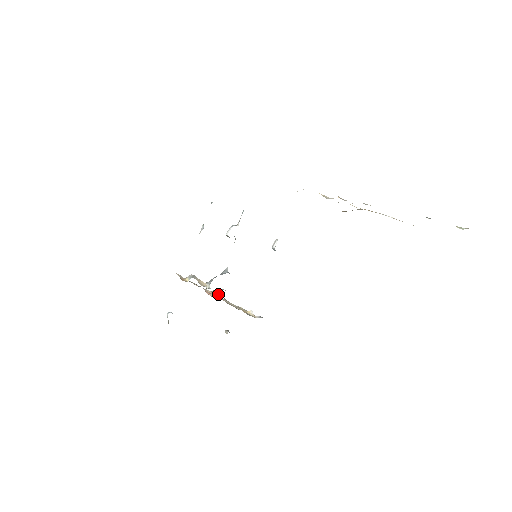
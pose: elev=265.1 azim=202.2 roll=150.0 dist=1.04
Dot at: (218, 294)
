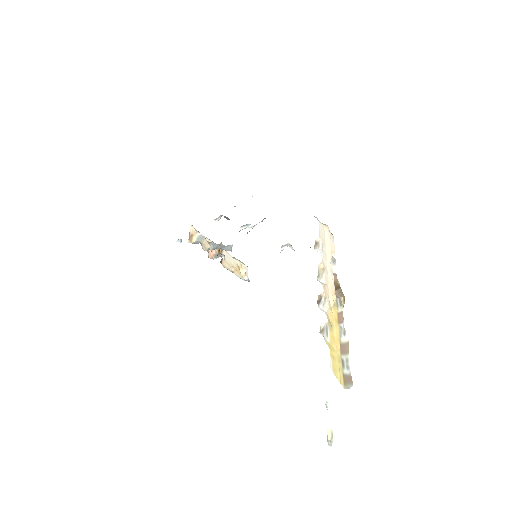
Dot at: (217, 257)
